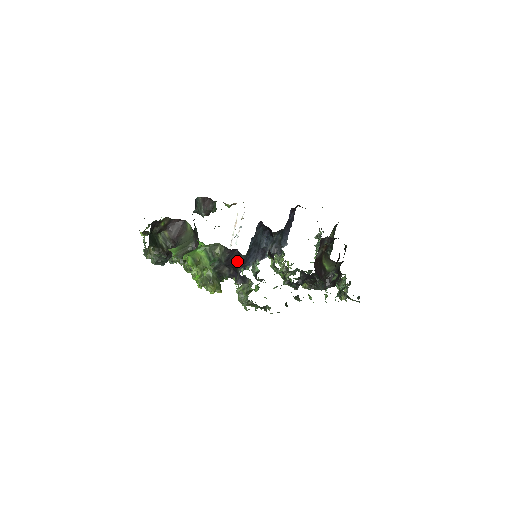
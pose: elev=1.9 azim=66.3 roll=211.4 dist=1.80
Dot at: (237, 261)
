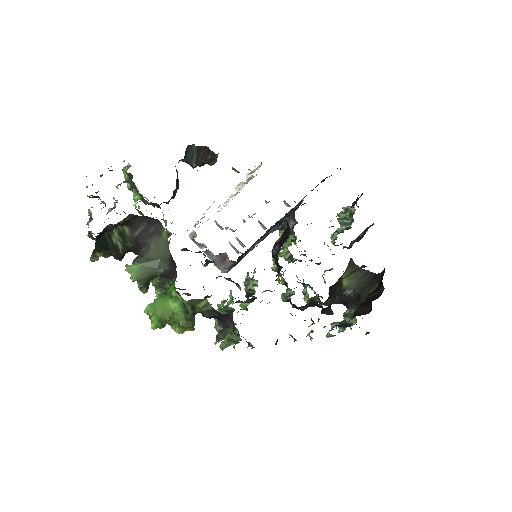
Dot at: (227, 322)
